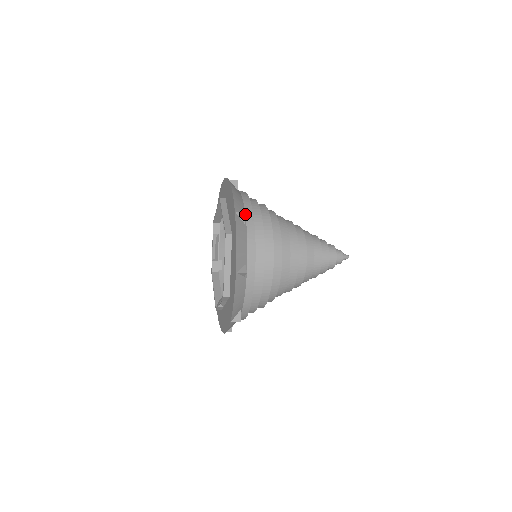
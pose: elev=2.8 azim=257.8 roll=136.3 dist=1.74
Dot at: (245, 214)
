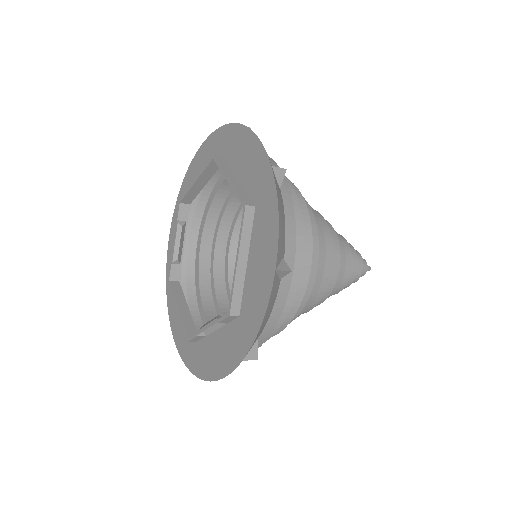
Dot at: (285, 172)
